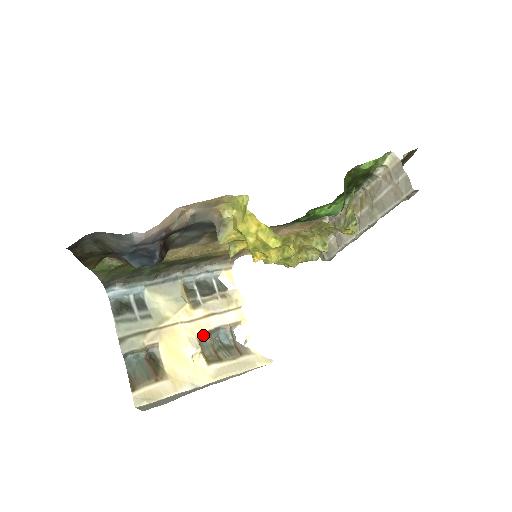
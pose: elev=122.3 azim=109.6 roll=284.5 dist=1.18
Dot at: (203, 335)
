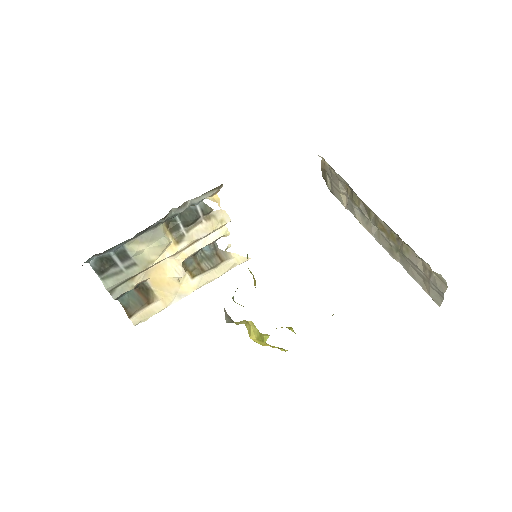
Dot at: (187, 258)
